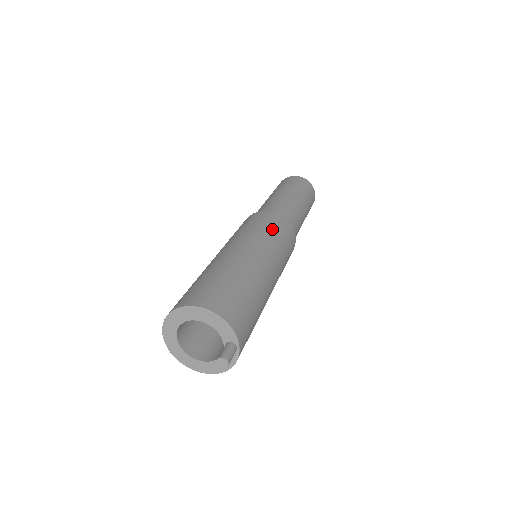
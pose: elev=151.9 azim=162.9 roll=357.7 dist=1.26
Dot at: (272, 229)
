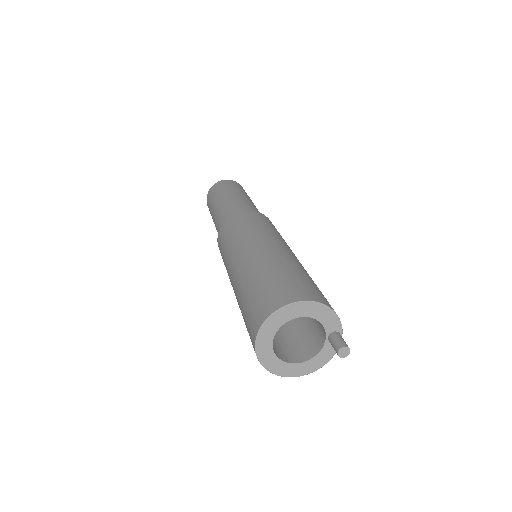
Dot at: (270, 225)
